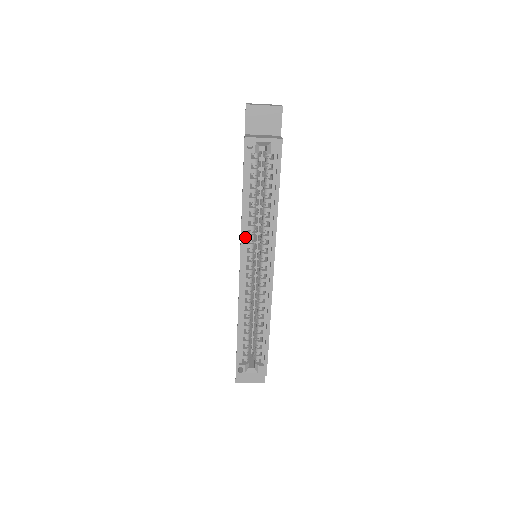
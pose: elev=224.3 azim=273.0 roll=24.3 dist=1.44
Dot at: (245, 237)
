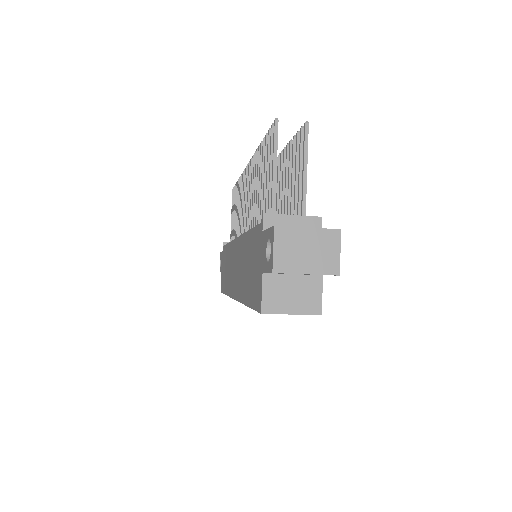
Dot at: occluded
